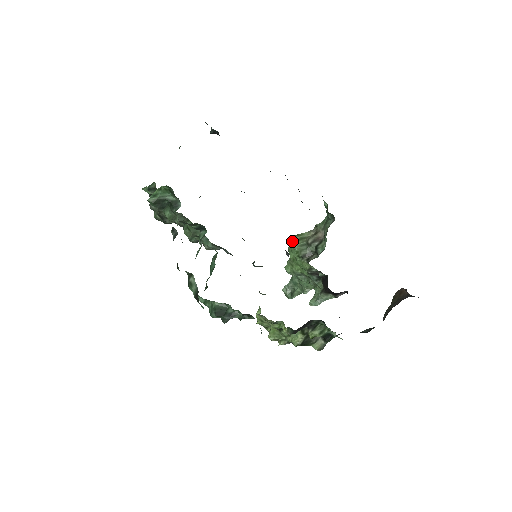
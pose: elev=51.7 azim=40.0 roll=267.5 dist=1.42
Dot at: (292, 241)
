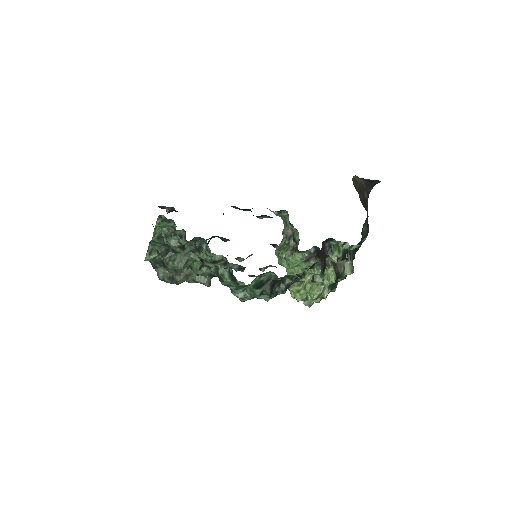
Dot at: (277, 255)
